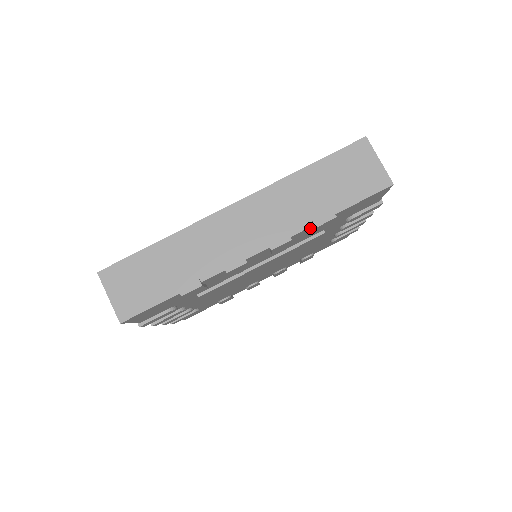
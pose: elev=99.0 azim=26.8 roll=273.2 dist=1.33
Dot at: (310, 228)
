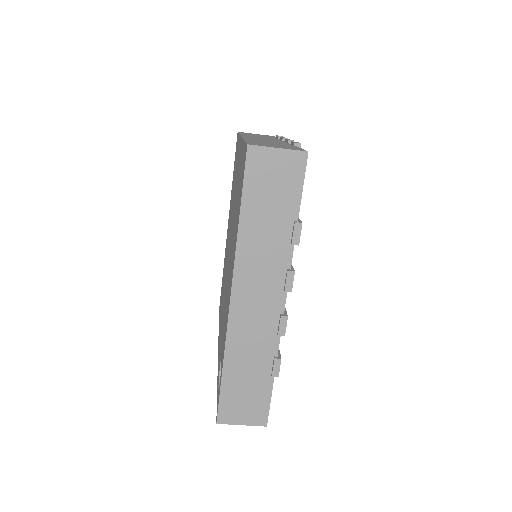
Dot at: occluded
